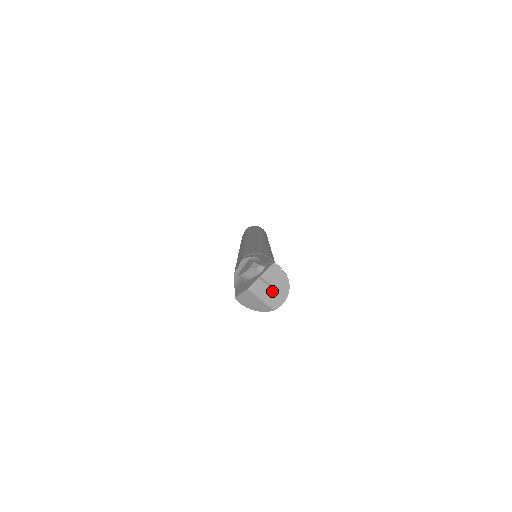
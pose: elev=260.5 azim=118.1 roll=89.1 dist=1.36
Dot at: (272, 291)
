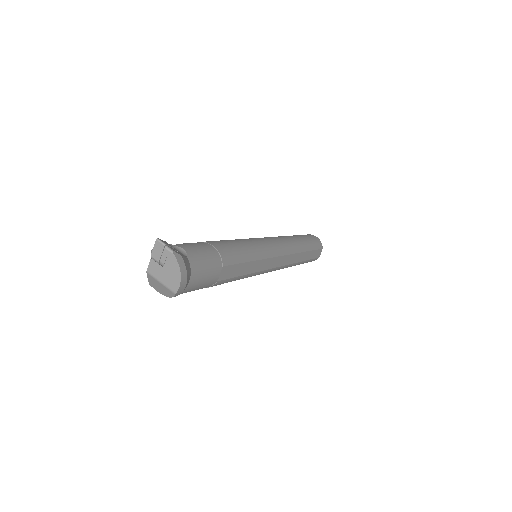
Dot at: (166, 272)
